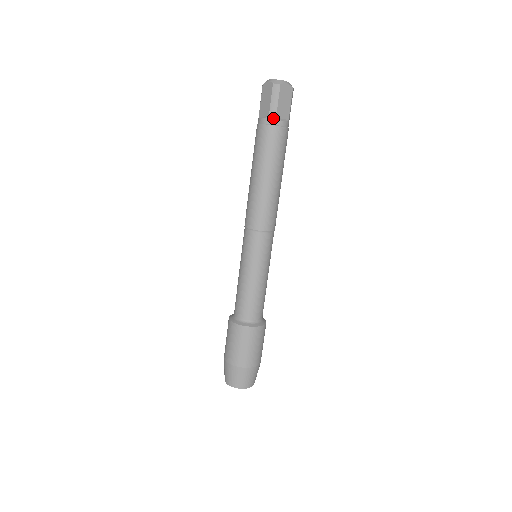
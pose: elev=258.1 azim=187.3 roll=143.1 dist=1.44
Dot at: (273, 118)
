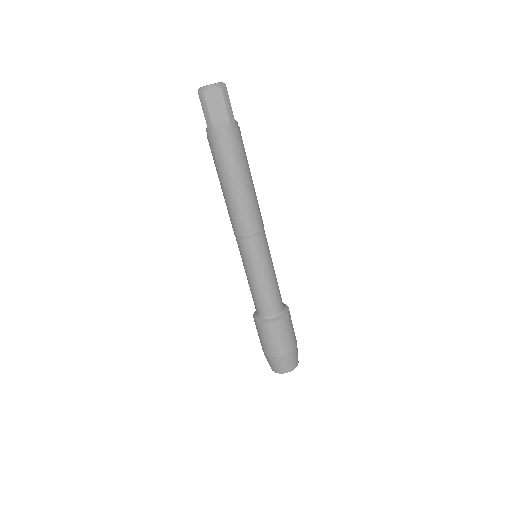
Dot at: (211, 128)
